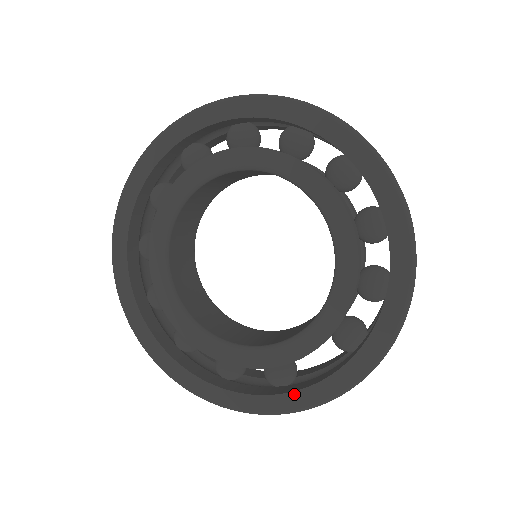
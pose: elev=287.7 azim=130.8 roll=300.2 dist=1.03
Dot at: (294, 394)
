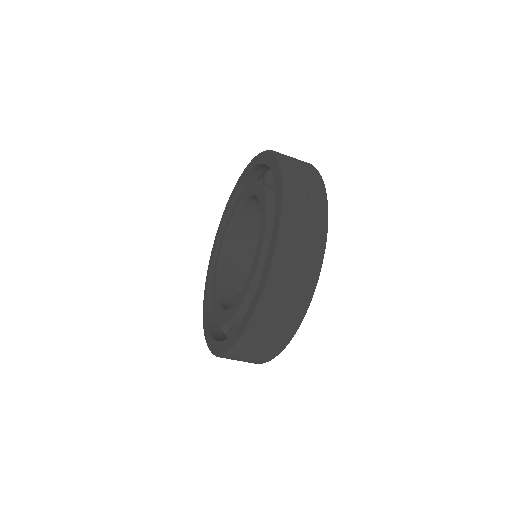
Dot at: (237, 330)
